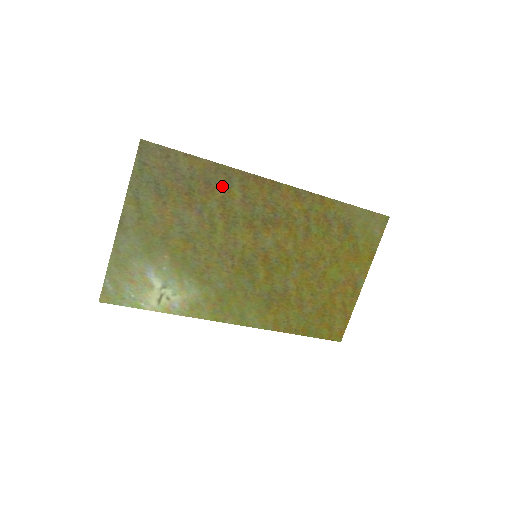
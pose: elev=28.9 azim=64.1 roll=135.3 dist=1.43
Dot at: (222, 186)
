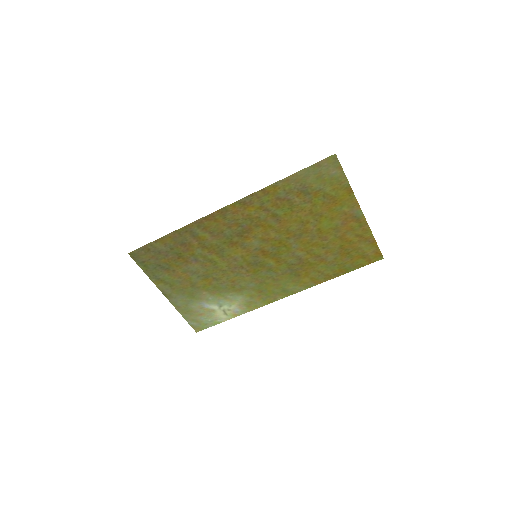
Dot at: (192, 239)
